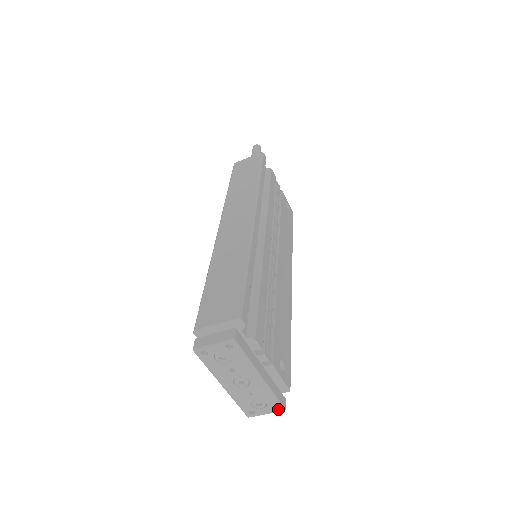
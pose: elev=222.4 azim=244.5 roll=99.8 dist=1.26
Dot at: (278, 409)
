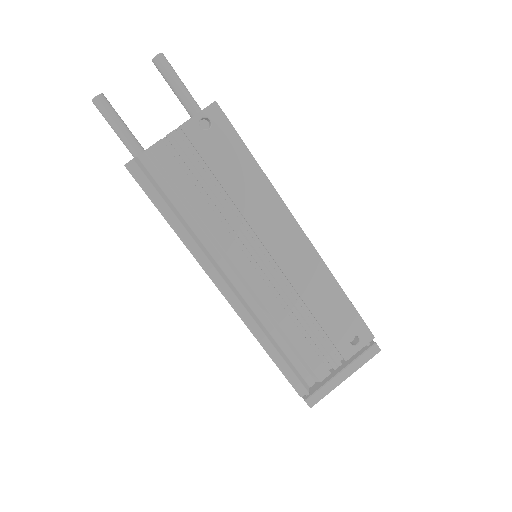
Dot at: (376, 352)
